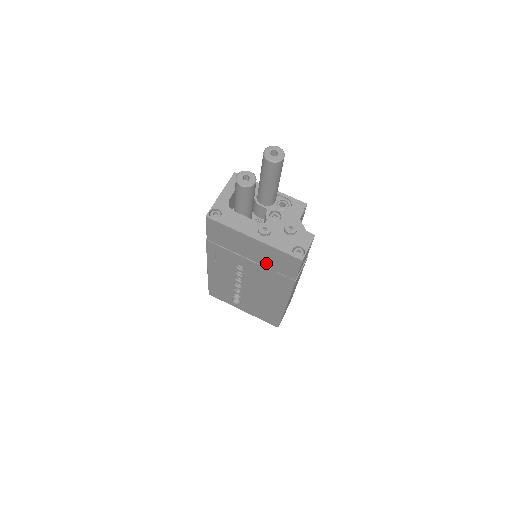
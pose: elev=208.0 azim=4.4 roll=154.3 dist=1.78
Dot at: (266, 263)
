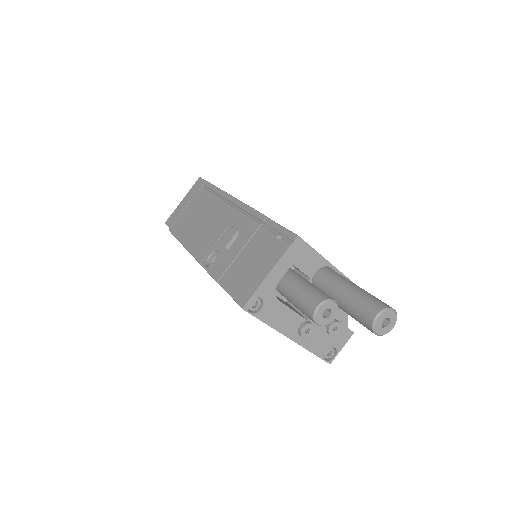
Dot at: occluded
